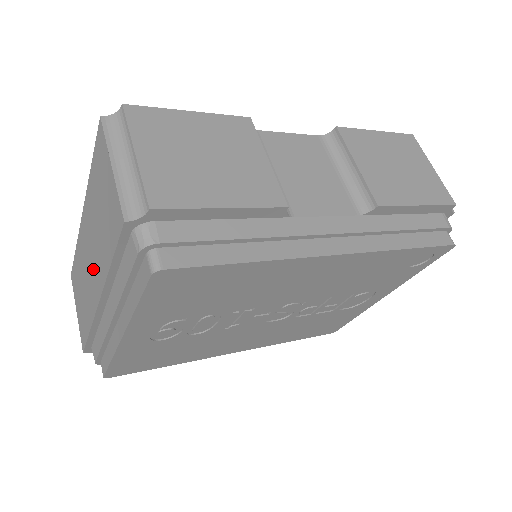
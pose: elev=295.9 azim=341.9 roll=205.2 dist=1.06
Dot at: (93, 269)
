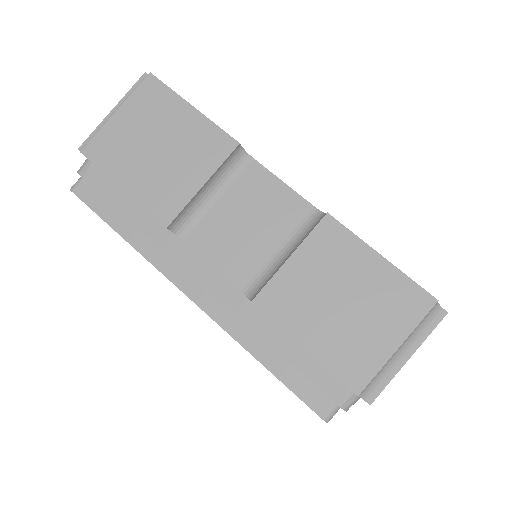
Dot at: occluded
